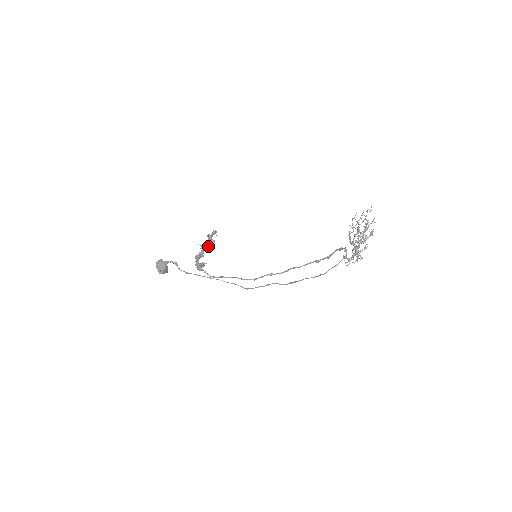
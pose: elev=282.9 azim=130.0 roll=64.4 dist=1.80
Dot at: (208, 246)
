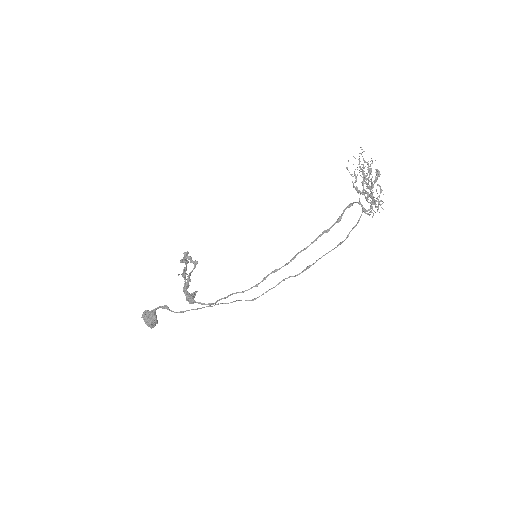
Dot at: (192, 271)
